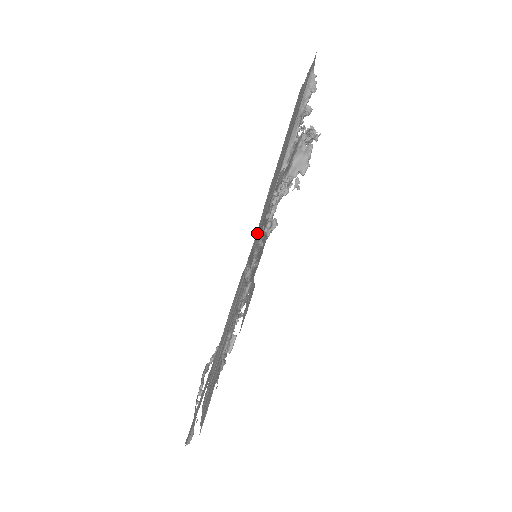
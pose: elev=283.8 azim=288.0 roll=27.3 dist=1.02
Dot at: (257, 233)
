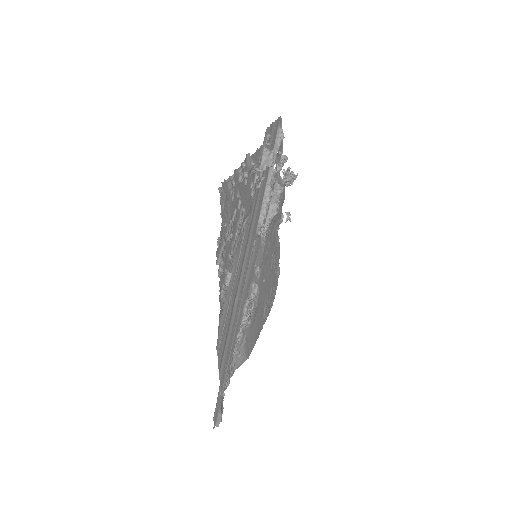
Dot at: (248, 222)
